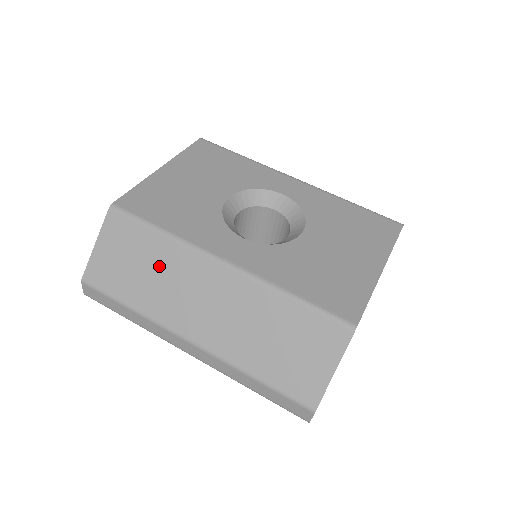
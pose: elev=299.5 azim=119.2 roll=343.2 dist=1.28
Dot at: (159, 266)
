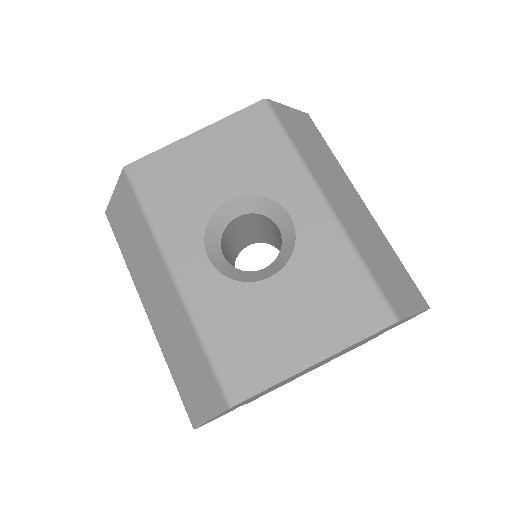
Dot at: (140, 242)
